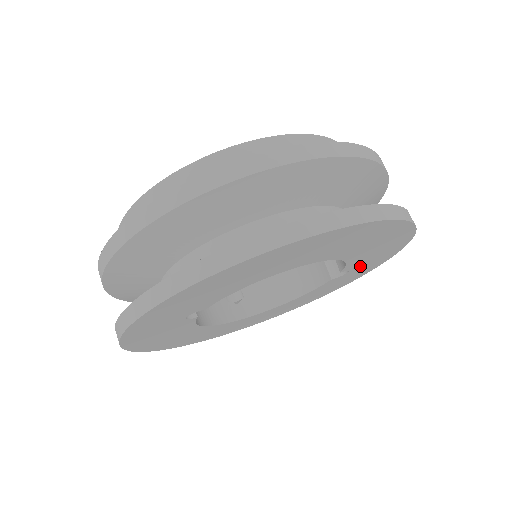
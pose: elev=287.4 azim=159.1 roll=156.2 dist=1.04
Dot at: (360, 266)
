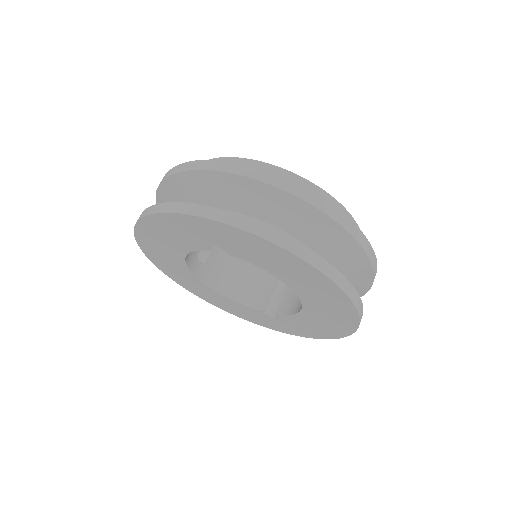
Dot at: (284, 322)
